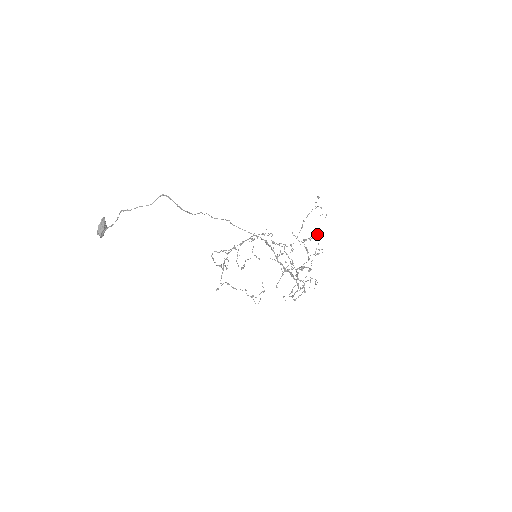
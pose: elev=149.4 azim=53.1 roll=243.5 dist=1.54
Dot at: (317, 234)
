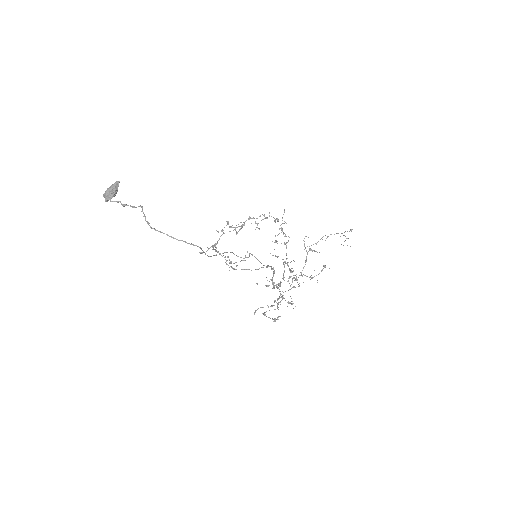
Dot at: (324, 265)
